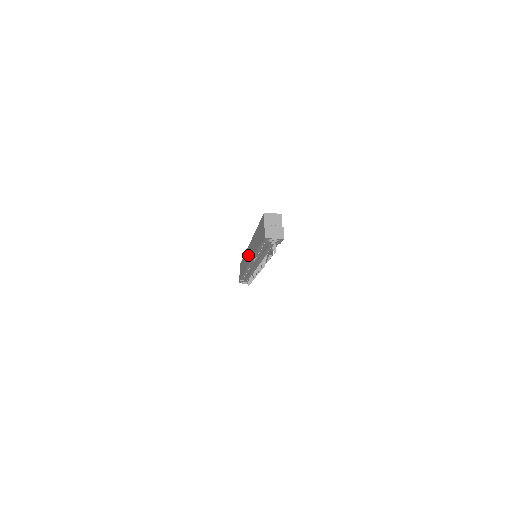
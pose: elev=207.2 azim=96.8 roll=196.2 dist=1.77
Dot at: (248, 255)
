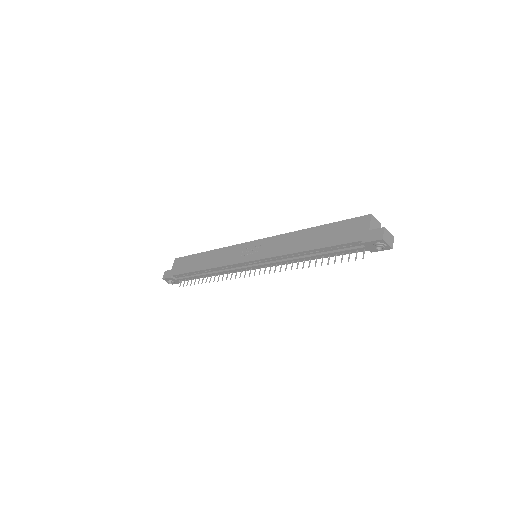
Dot at: (248, 251)
